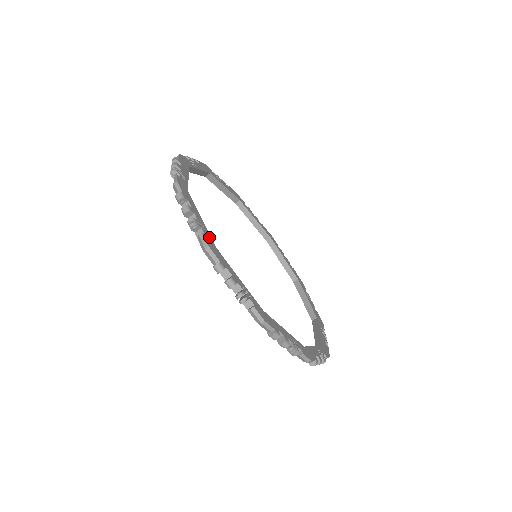
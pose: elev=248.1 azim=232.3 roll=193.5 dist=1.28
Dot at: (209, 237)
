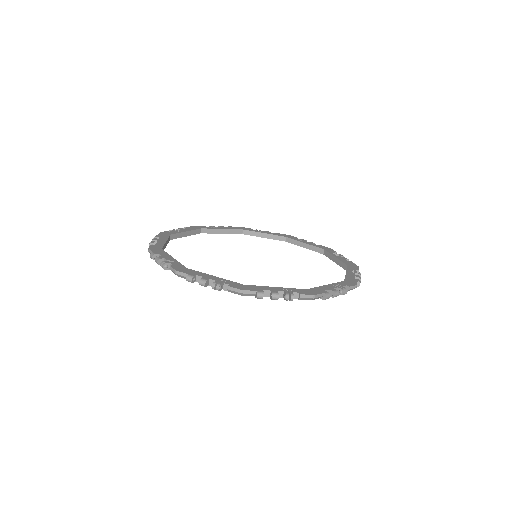
Dot at: (160, 246)
